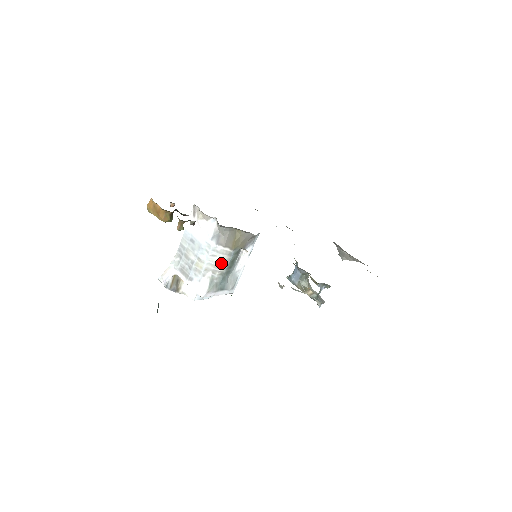
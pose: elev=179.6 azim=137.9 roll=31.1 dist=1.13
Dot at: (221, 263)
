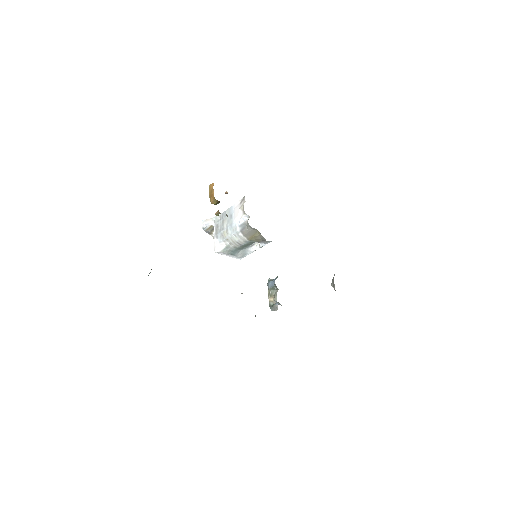
Dot at: (238, 242)
